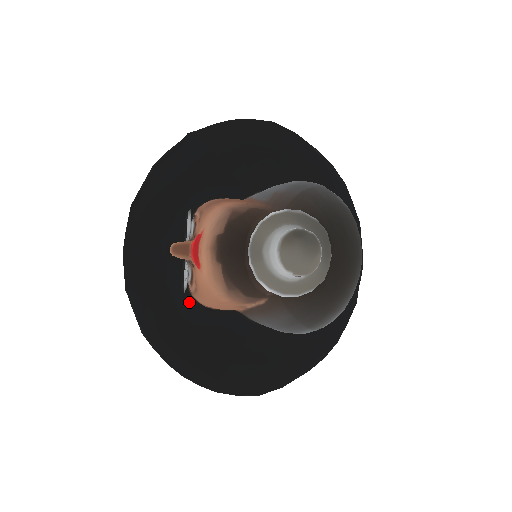
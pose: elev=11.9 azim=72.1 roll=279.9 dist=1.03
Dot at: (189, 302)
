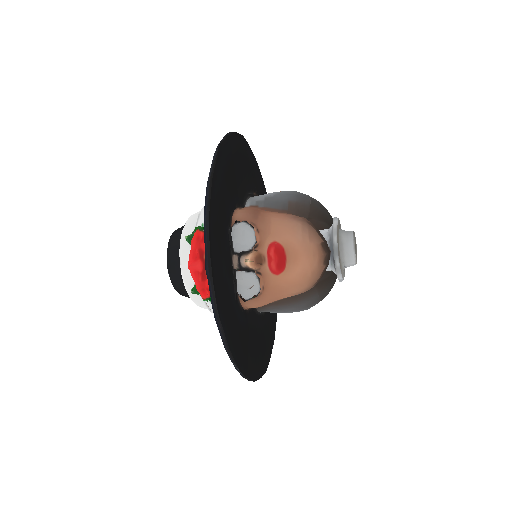
Dot at: (239, 309)
